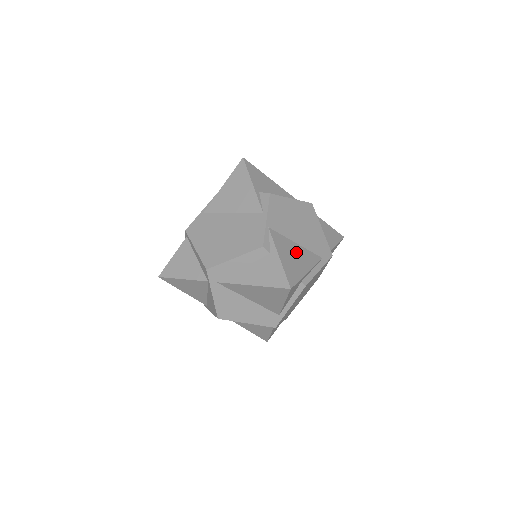
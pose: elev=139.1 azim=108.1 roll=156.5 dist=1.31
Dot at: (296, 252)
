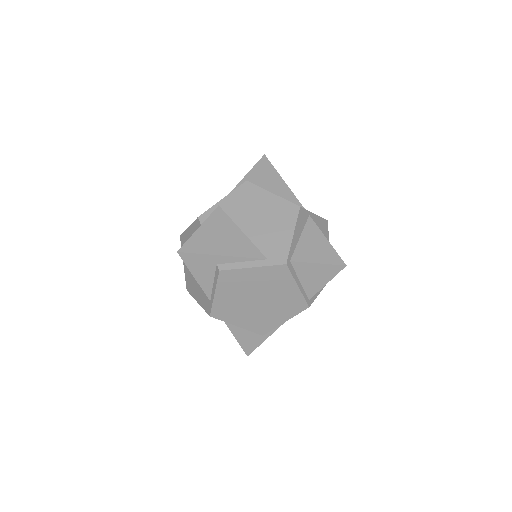
Dot at: (230, 236)
